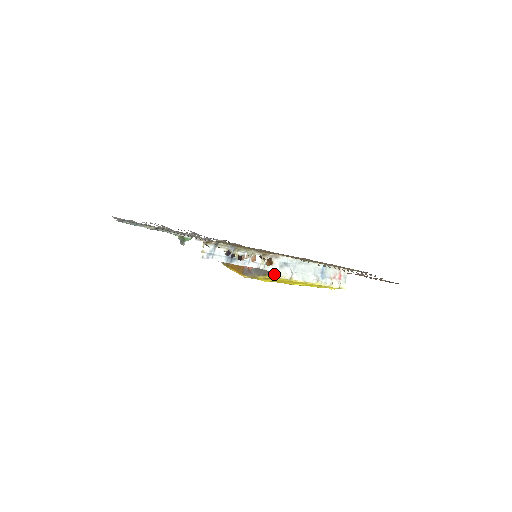
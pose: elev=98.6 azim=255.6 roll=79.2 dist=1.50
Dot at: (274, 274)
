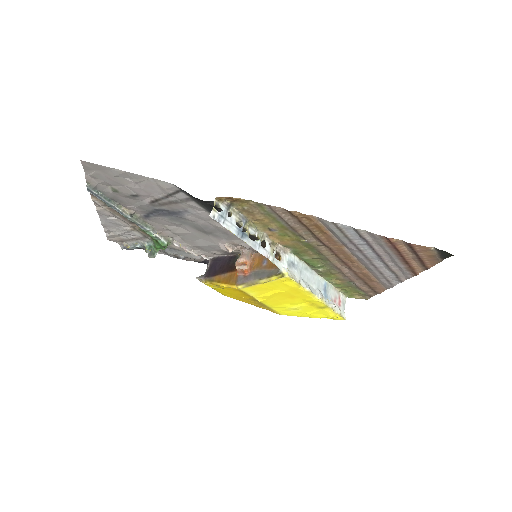
Dot at: (283, 272)
